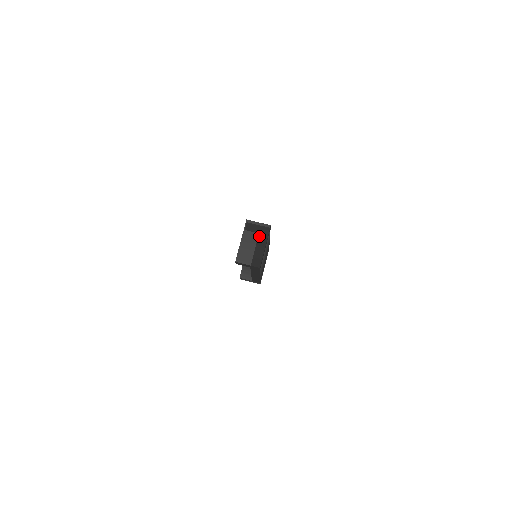
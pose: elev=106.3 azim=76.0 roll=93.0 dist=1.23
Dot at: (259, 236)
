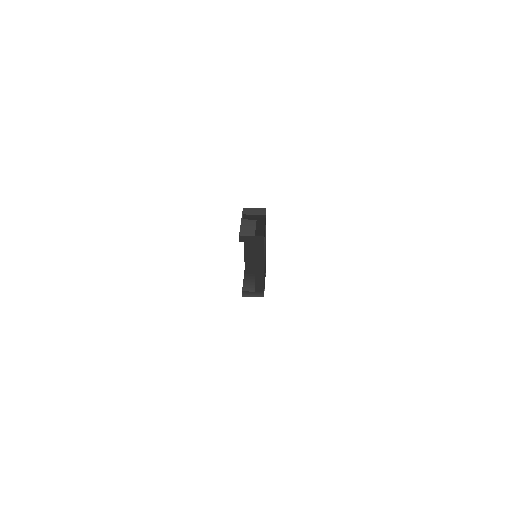
Dot at: (257, 216)
